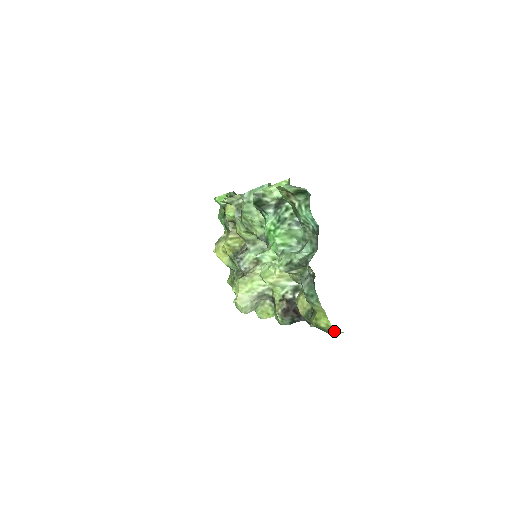
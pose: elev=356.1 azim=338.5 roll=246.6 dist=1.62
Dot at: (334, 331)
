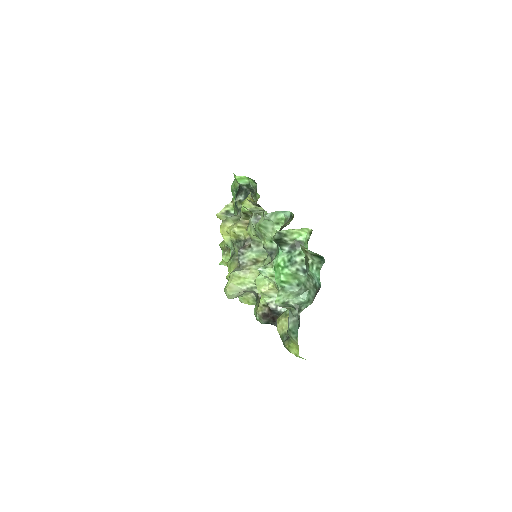
Dot at: (299, 356)
